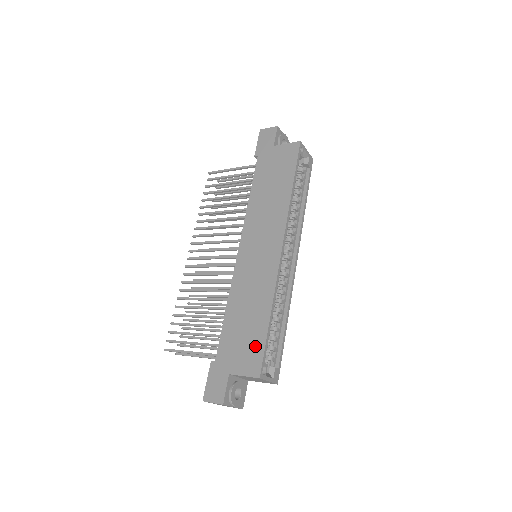
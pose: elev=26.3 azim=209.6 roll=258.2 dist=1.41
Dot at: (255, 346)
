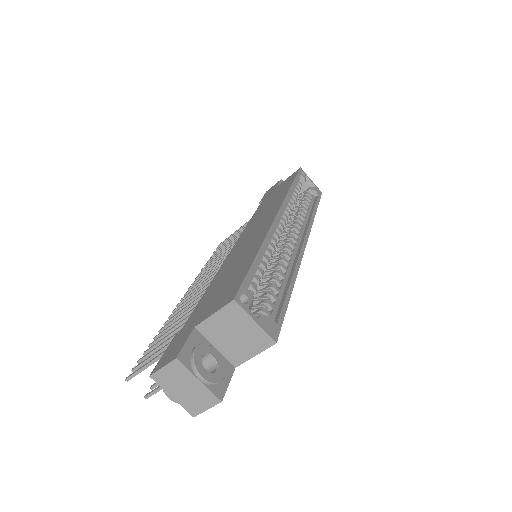
Dot at: (234, 282)
